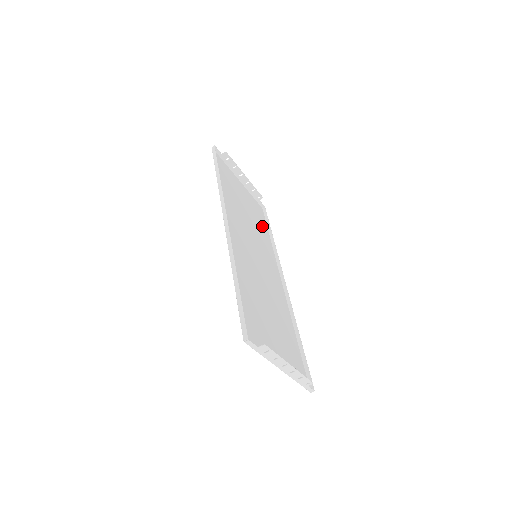
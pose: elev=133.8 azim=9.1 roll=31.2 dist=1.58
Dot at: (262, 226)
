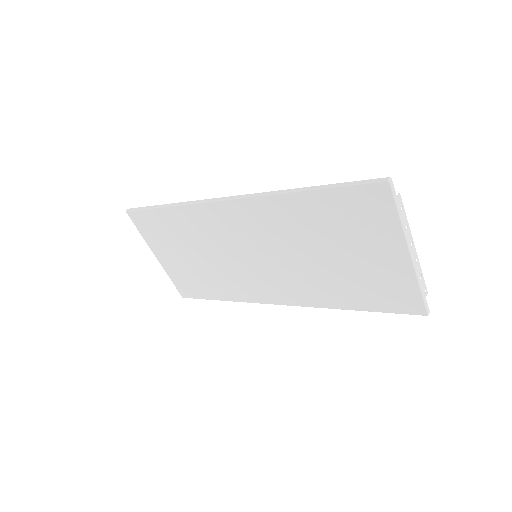
Dot at: (208, 288)
